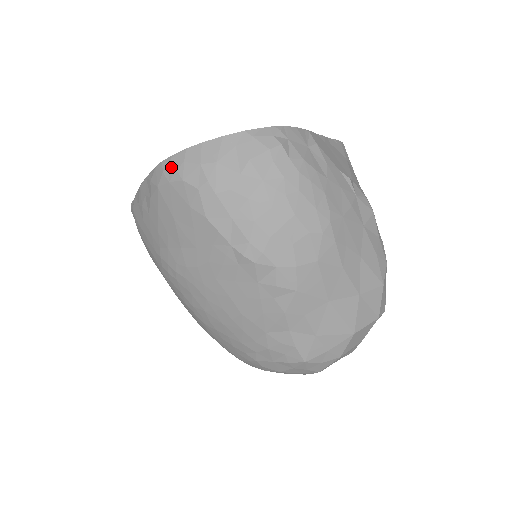
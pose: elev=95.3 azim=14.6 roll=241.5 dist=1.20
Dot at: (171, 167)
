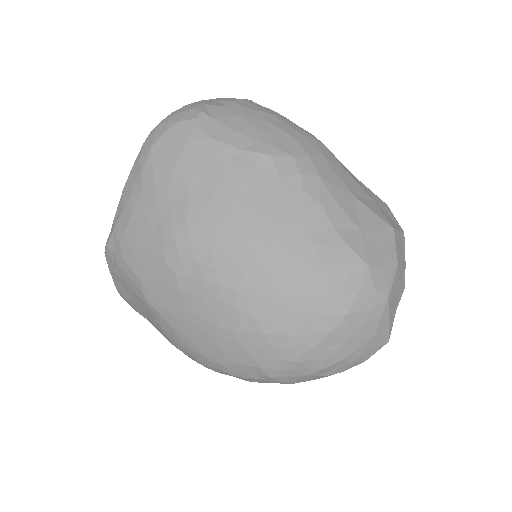
Dot at: (162, 125)
